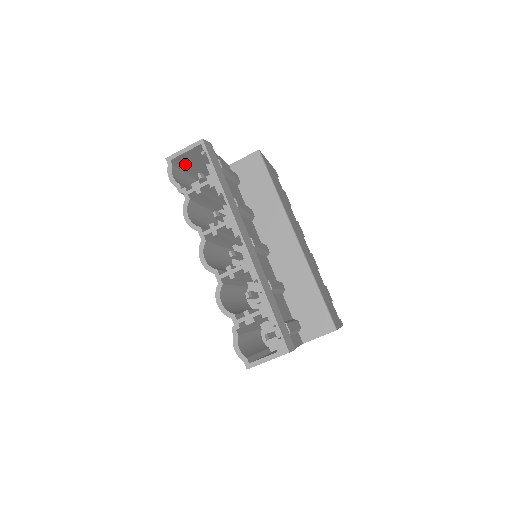
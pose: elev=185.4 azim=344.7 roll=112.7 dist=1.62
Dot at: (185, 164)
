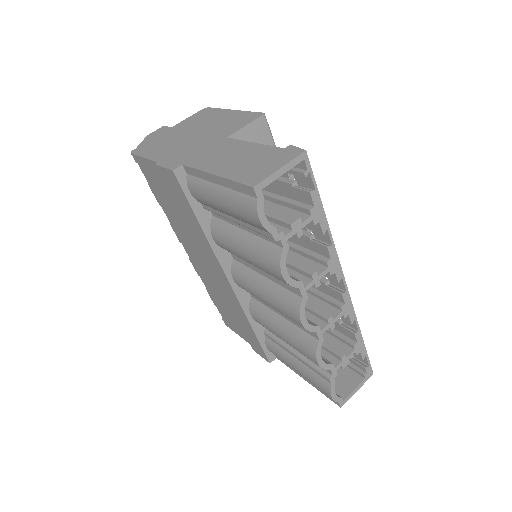
Dot at: occluded
